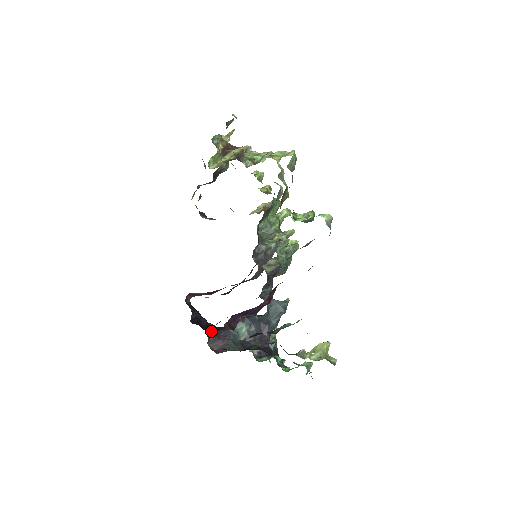
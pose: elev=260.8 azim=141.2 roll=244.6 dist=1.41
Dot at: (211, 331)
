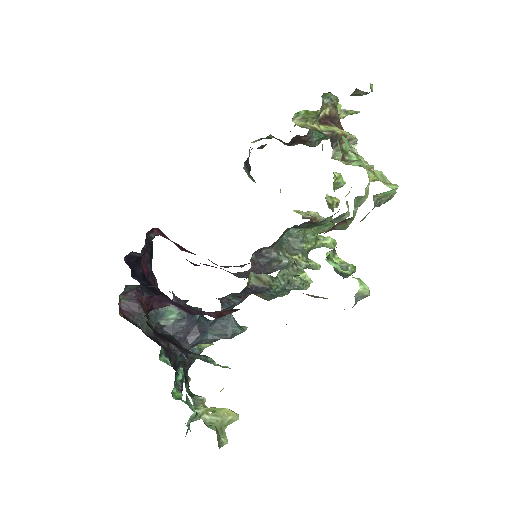
Dot at: (136, 286)
